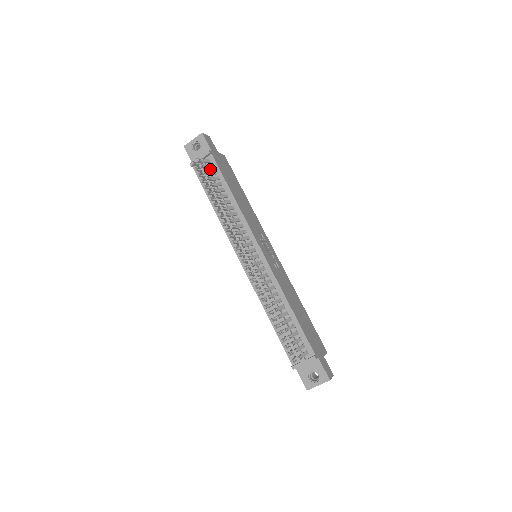
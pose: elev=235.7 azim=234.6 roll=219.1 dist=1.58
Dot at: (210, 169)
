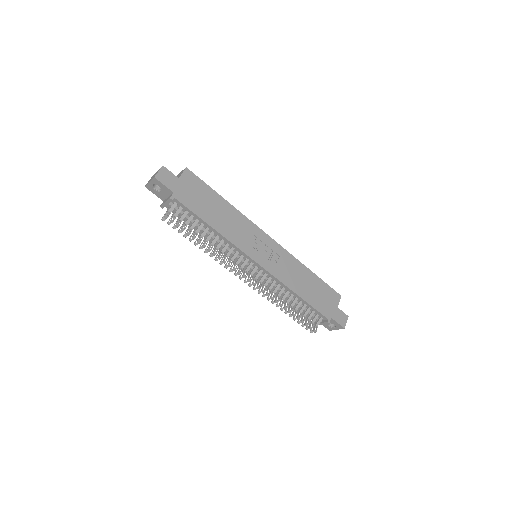
Dot at: (181, 209)
